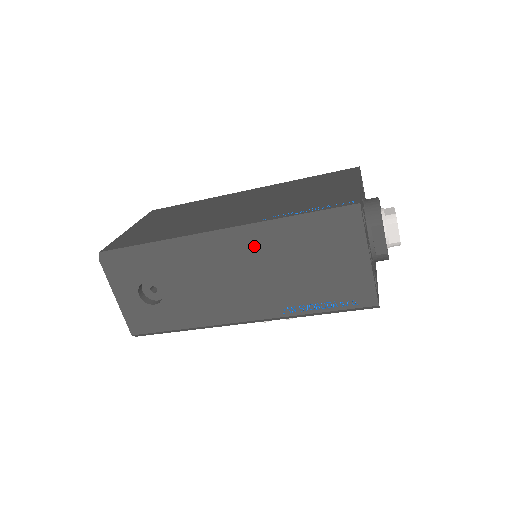
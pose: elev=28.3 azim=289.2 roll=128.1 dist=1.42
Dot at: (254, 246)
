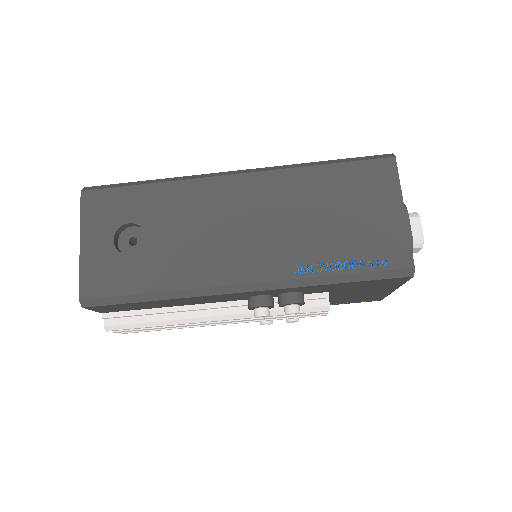
Dot at: (274, 186)
